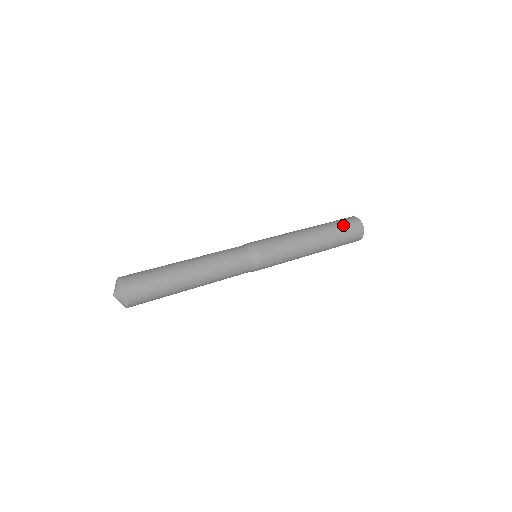
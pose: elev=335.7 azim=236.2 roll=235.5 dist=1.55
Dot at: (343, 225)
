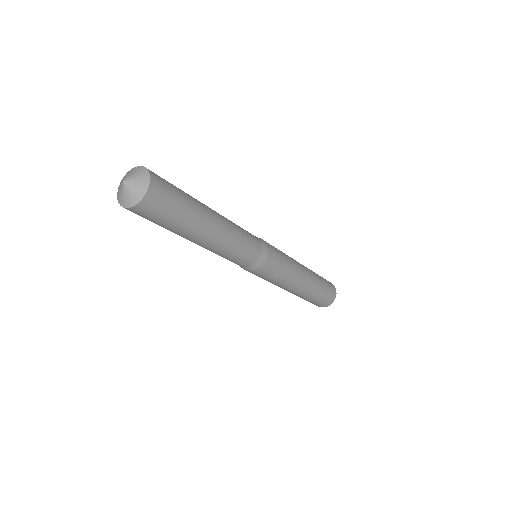
Dot at: (324, 280)
